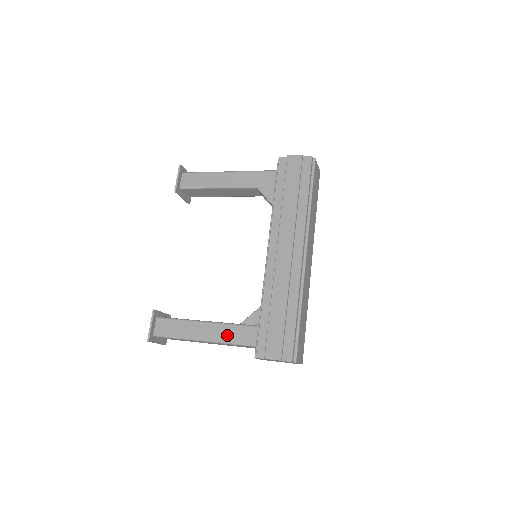
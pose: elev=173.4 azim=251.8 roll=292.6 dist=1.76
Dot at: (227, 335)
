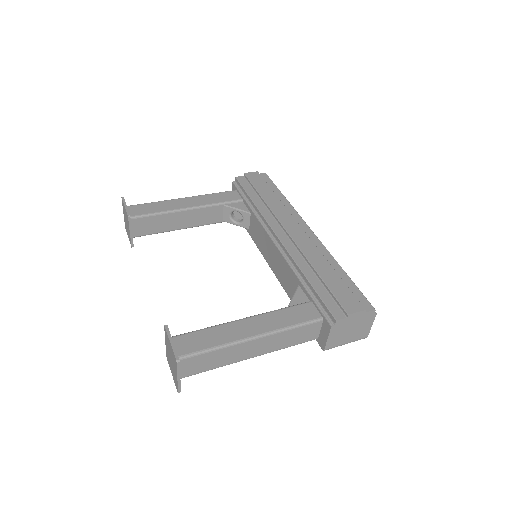
Dot at: (282, 320)
